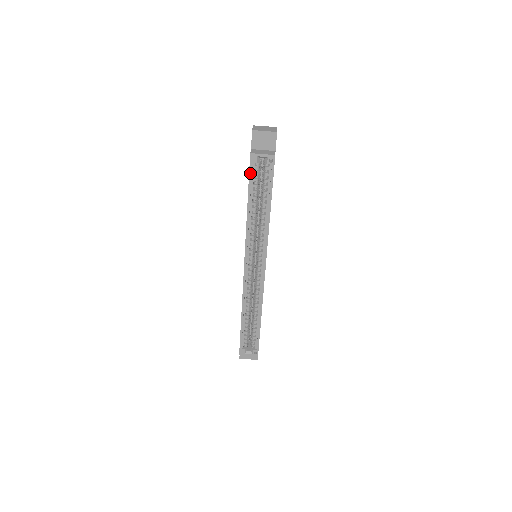
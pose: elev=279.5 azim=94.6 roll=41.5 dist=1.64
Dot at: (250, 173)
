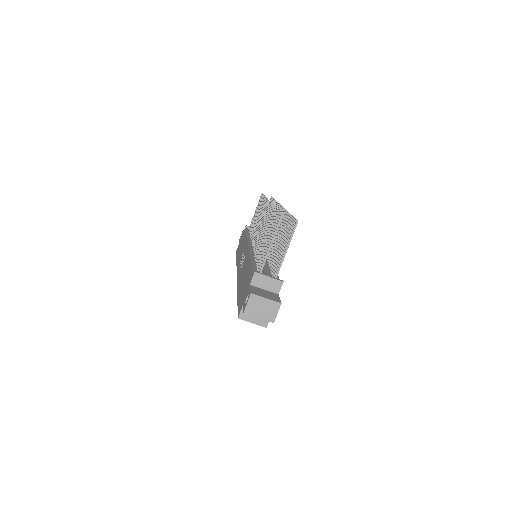
Dot at: occluded
